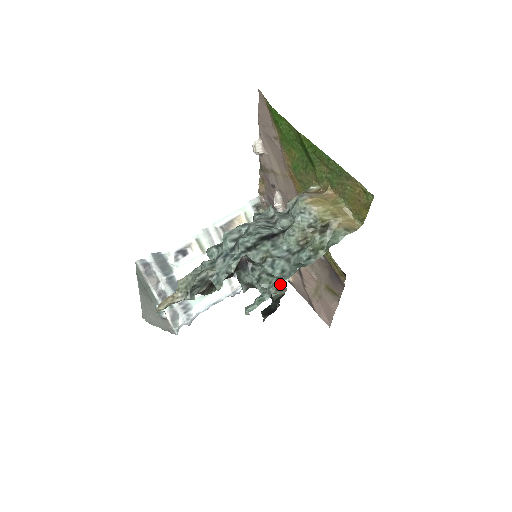
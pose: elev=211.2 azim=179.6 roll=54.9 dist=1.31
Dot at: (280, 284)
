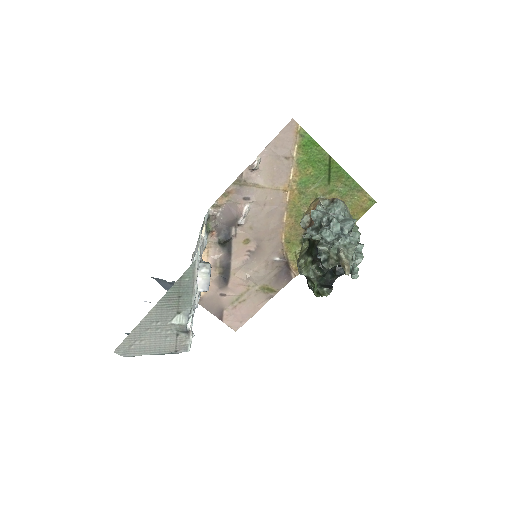
Dot at: (363, 256)
